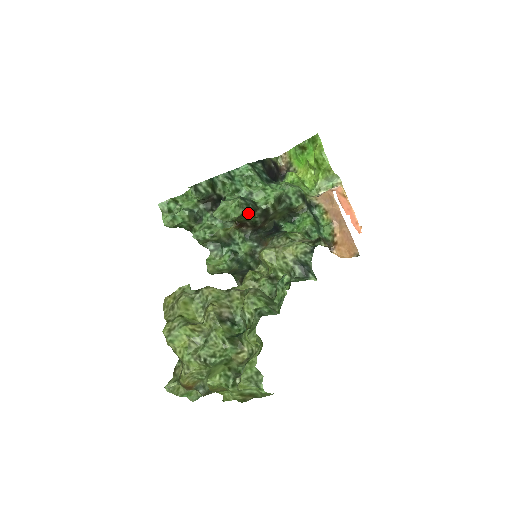
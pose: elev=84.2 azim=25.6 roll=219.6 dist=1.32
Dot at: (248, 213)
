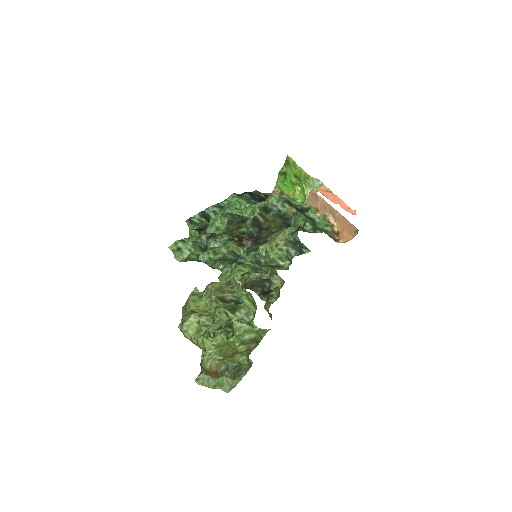
Dot at: (238, 224)
